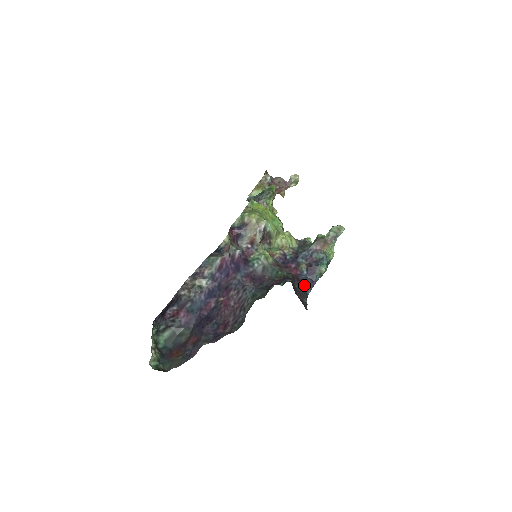
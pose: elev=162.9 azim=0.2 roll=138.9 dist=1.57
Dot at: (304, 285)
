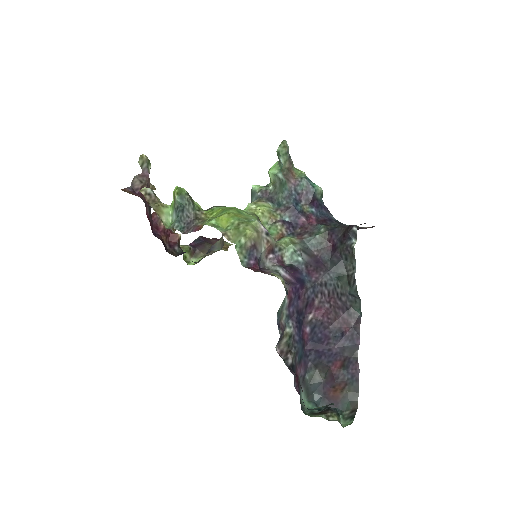
Dot at: (329, 218)
